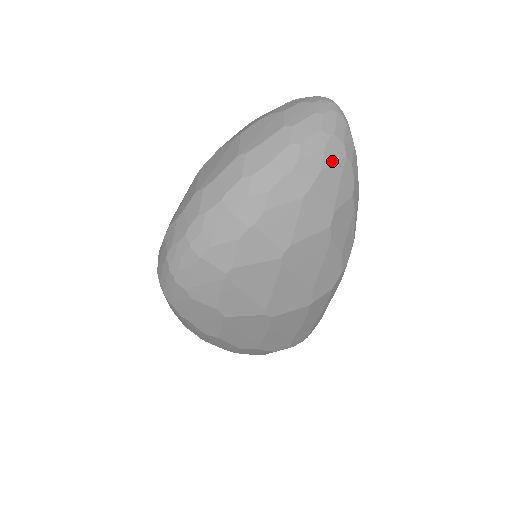
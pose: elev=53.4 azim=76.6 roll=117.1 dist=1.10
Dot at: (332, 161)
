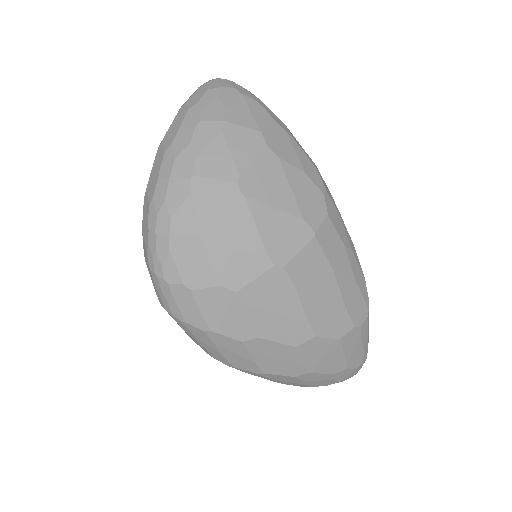
Dot at: (231, 101)
